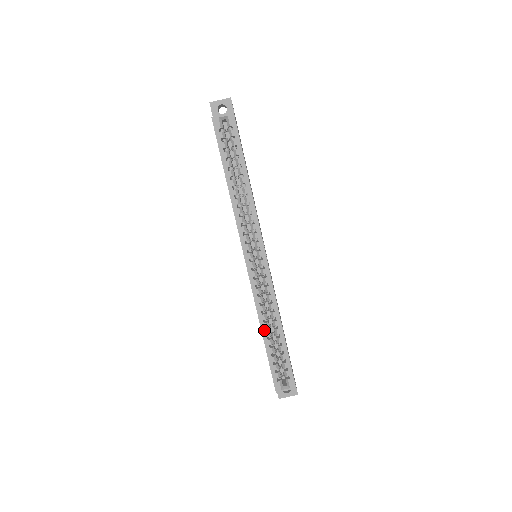
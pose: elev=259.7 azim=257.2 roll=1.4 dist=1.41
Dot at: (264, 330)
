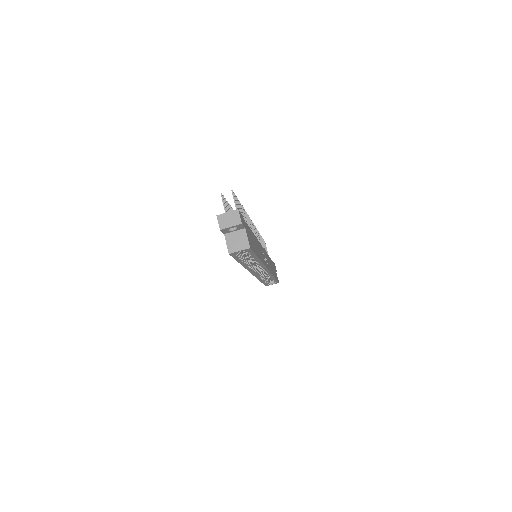
Dot at: occluded
